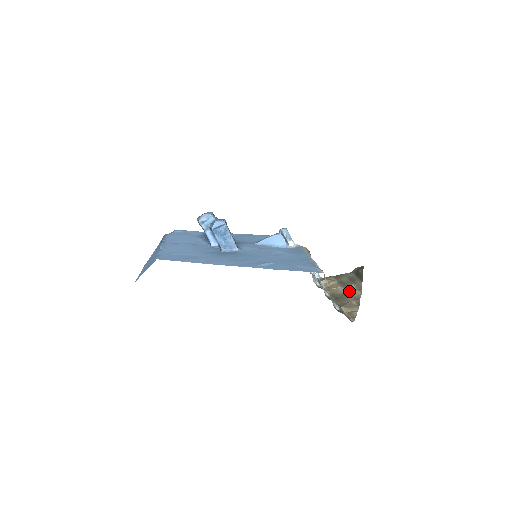
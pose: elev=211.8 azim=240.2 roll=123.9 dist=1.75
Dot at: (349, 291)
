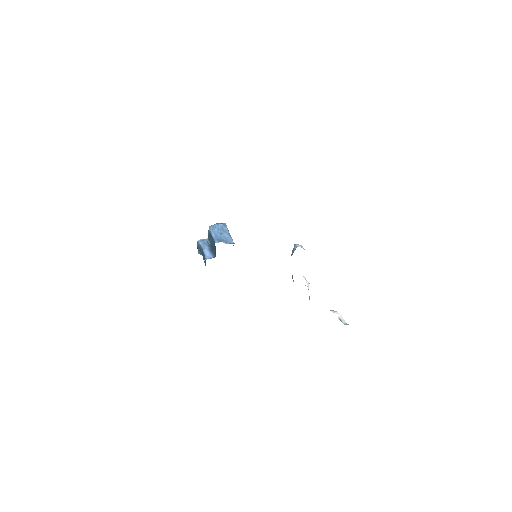
Dot at: occluded
